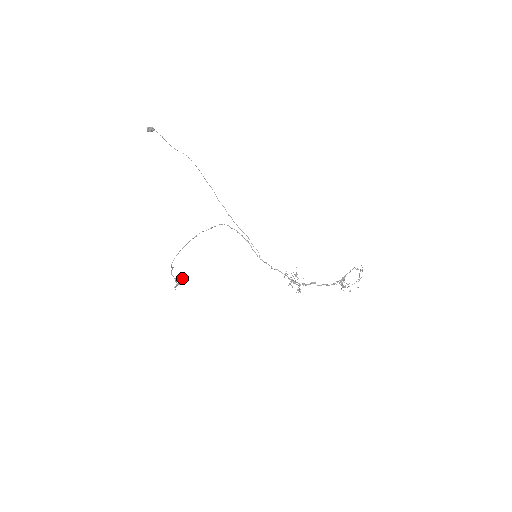
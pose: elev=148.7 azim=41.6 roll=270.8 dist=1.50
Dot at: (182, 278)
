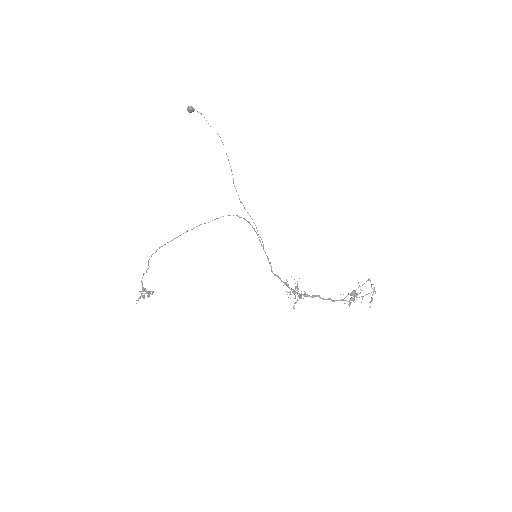
Dot at: (150, 293)
